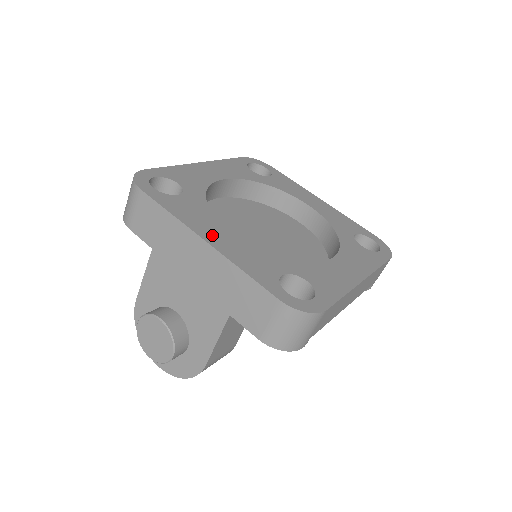
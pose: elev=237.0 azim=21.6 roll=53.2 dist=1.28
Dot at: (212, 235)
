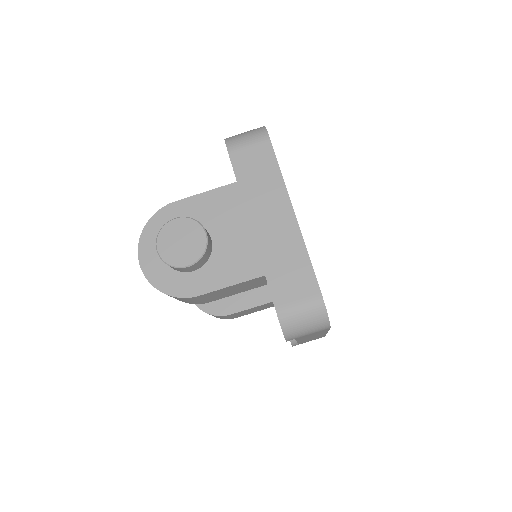
Dot at: occluded
